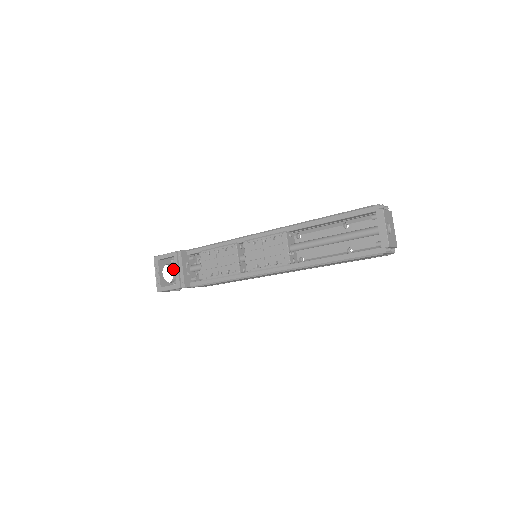
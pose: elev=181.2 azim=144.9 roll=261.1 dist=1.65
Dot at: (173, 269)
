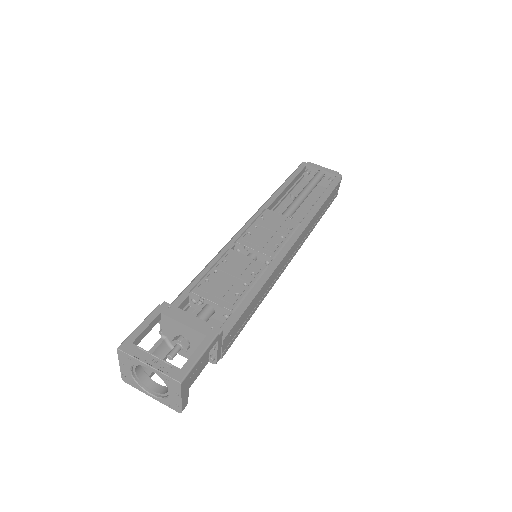
Dot at: (146, 382)
